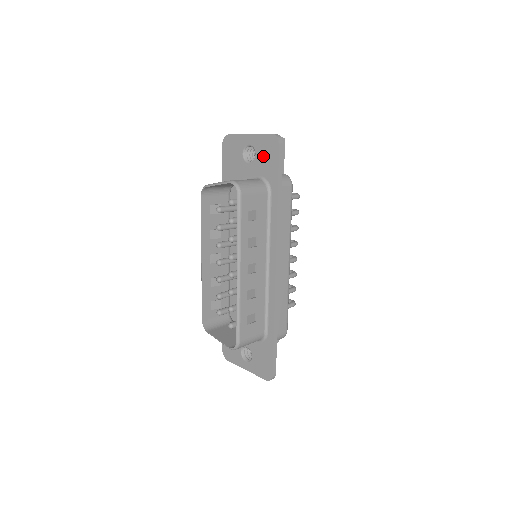
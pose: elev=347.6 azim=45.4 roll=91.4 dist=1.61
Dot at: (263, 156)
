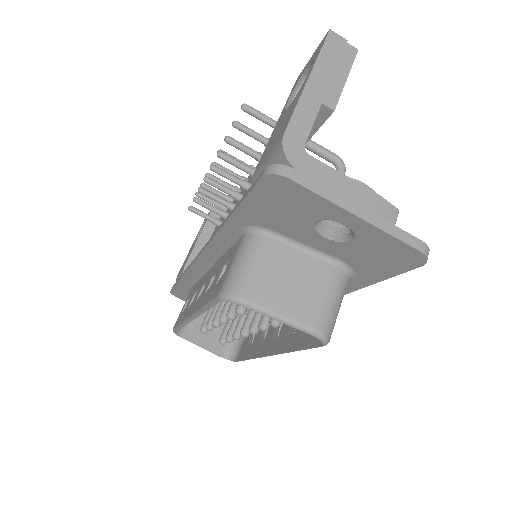
Dot at: (369, 253)
